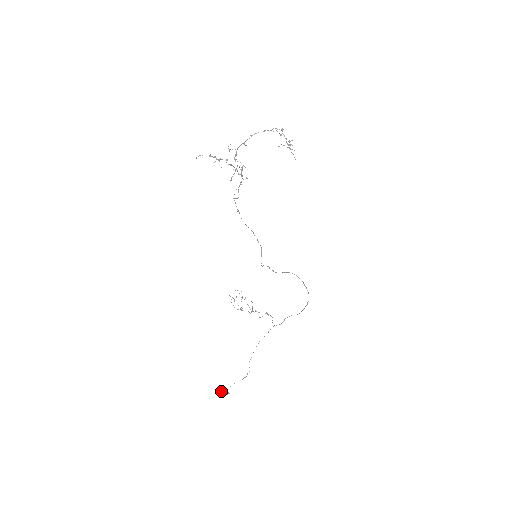
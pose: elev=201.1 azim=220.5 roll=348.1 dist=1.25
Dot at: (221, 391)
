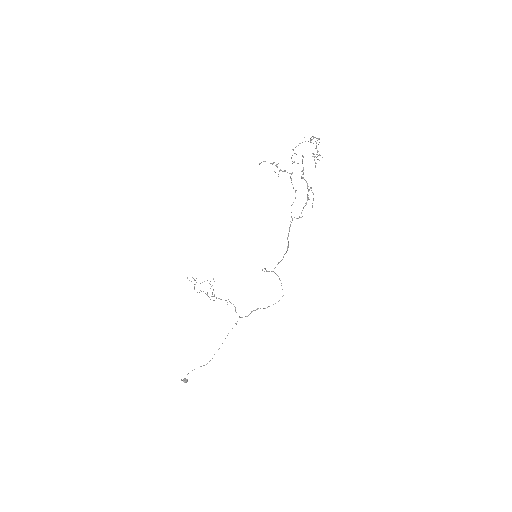
Dot at: (181, 379)
